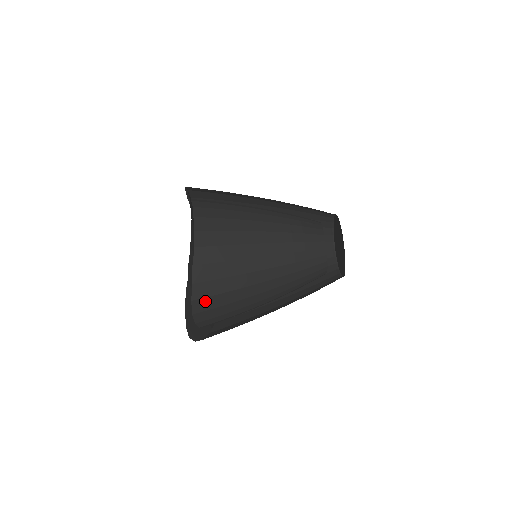
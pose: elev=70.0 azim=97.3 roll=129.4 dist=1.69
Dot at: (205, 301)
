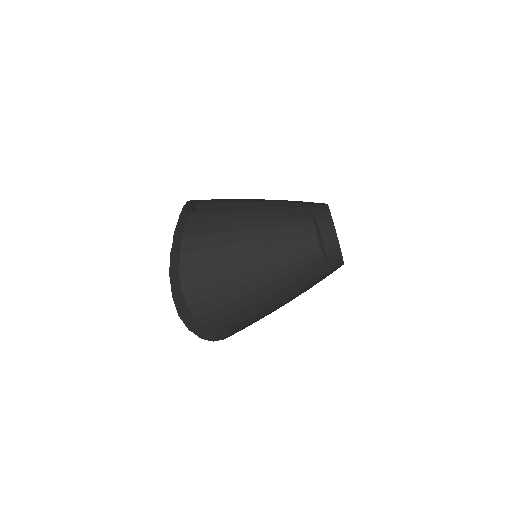
Dot at: (193, 274)
